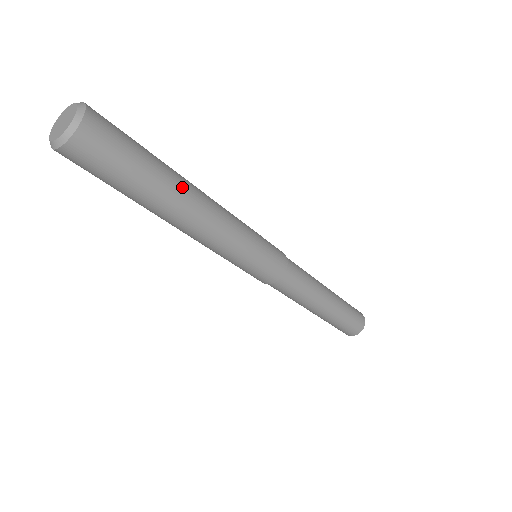
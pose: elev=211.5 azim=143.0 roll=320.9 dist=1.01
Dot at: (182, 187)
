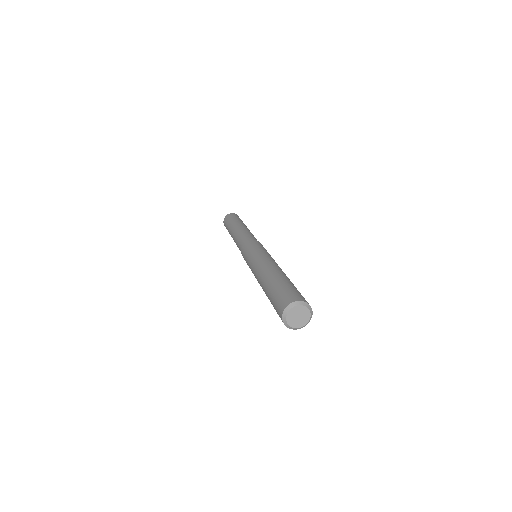
Dot at: occluded
